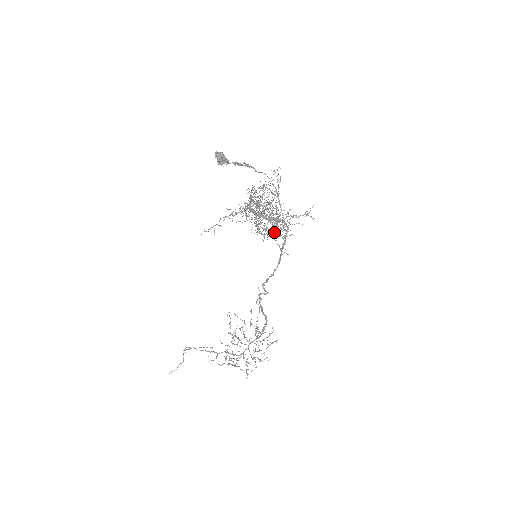
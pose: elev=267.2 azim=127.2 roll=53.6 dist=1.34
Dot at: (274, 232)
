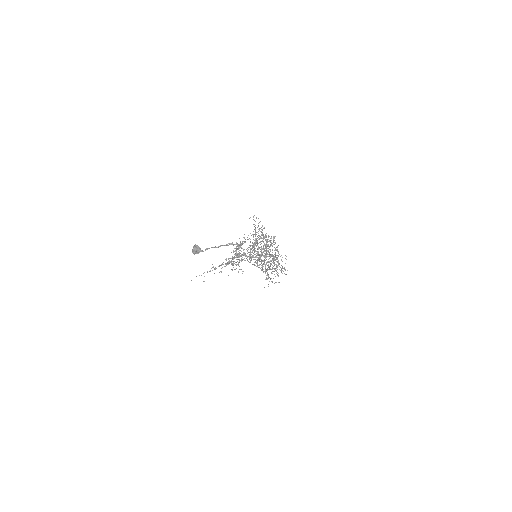
Dot at: occluded
